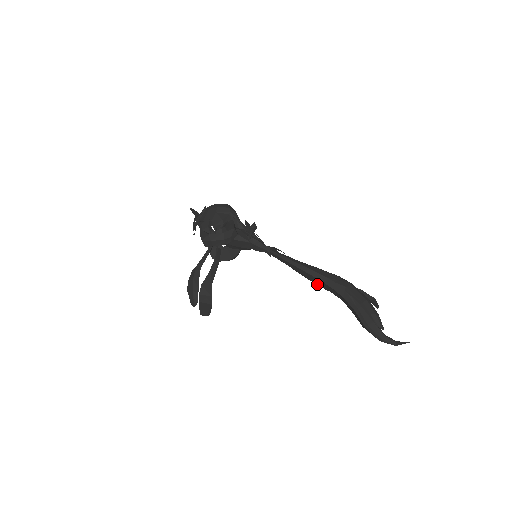
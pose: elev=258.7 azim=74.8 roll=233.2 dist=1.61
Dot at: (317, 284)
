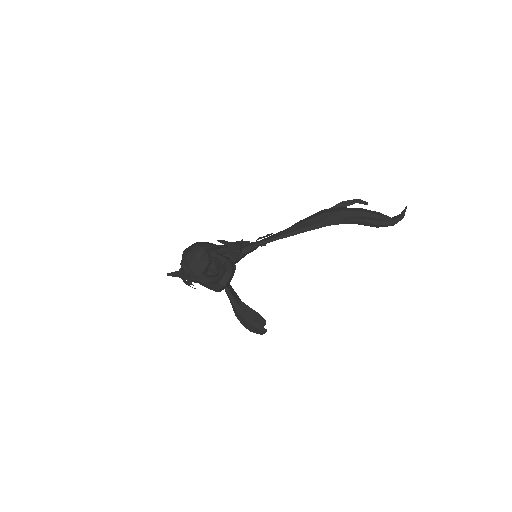
Dot at: occluded
